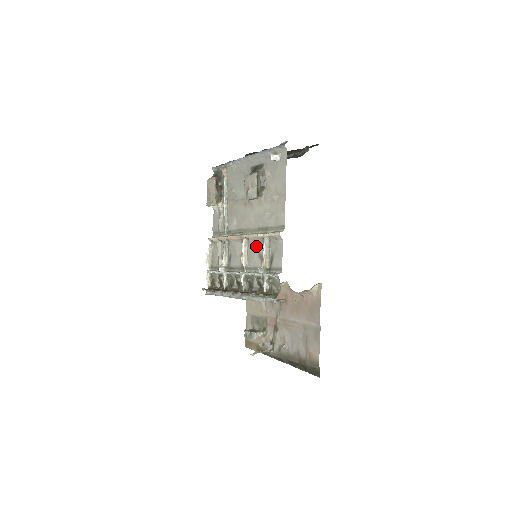
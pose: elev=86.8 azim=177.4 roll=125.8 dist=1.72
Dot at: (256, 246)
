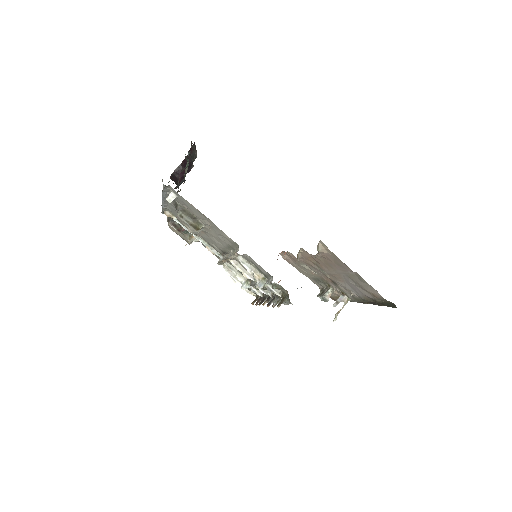
Dot at: occluded
